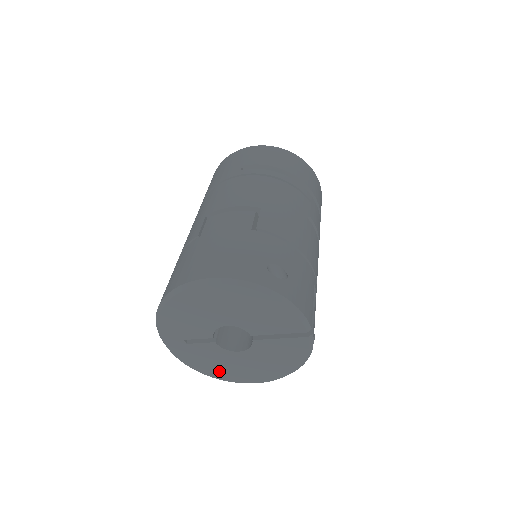
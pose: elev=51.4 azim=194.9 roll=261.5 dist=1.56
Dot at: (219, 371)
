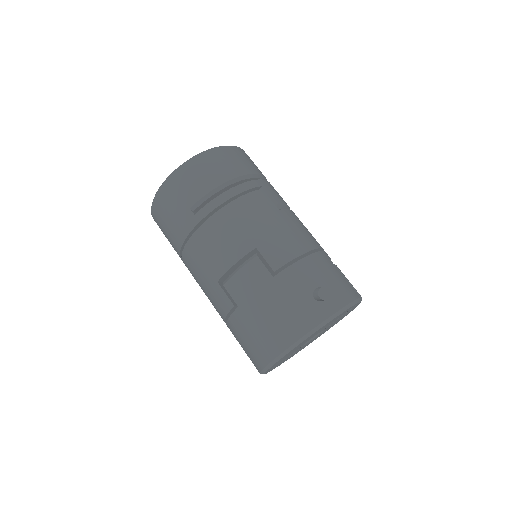
Dot at: (305, 346)
